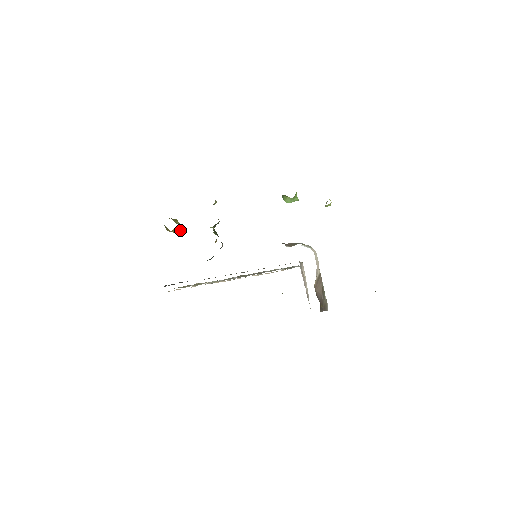
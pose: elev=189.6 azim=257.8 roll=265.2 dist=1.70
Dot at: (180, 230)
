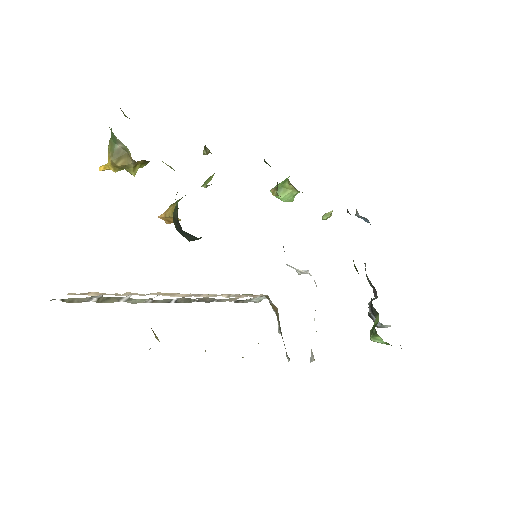
Dot at: (133, 172)
